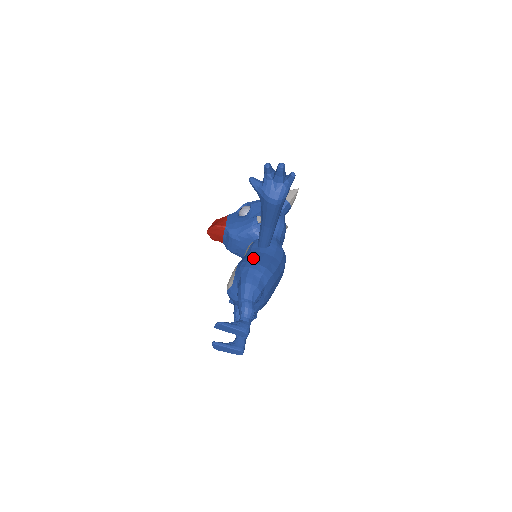
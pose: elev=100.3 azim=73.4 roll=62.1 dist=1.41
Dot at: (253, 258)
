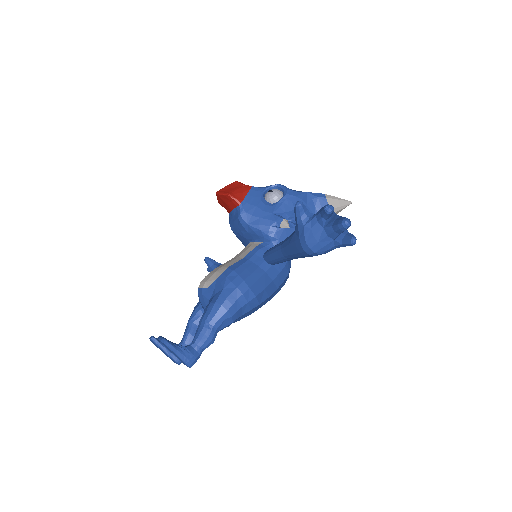
Dot at: (248, 274)
